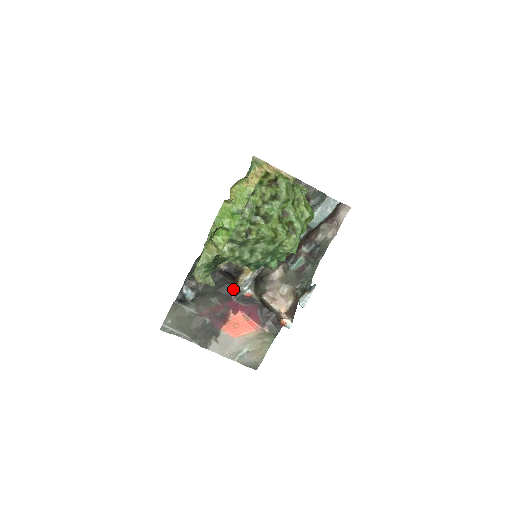
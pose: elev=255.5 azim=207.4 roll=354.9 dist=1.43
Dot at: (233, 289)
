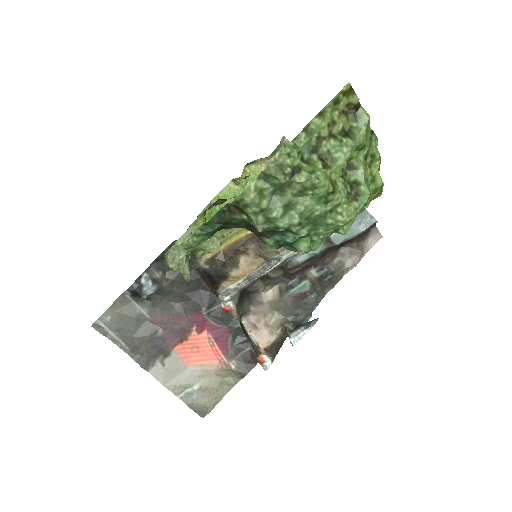
Dot at: (207, 298)
